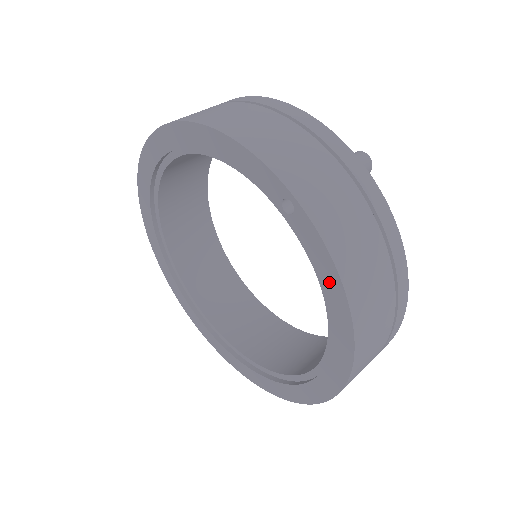
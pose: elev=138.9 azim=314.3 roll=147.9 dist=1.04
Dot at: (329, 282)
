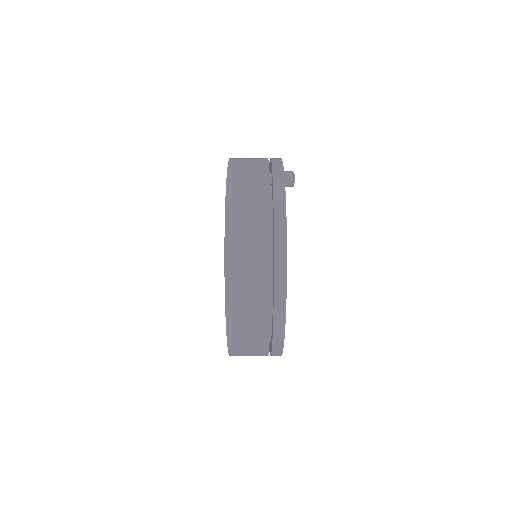
Dot at: occluded
